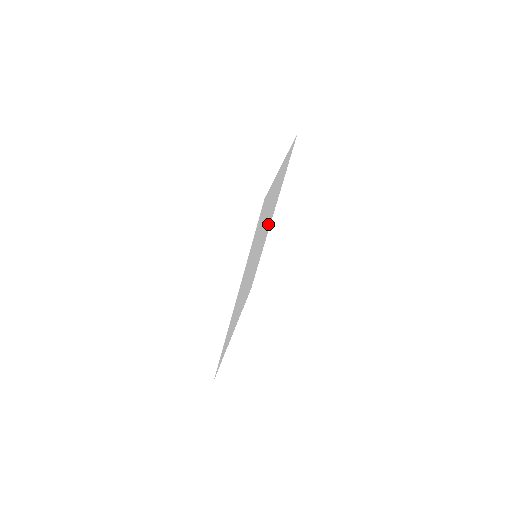
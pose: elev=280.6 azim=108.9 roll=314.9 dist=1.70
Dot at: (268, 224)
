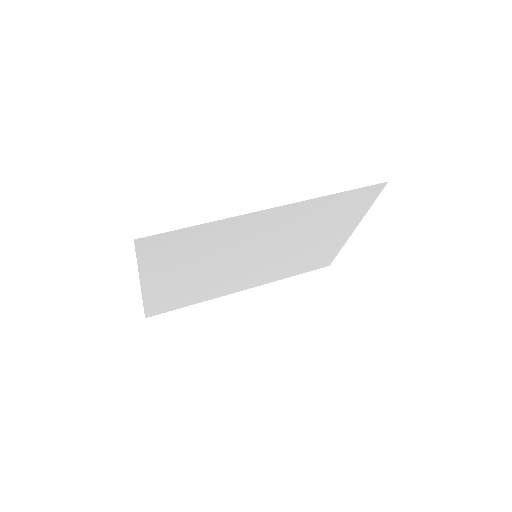
Dot at: (259, 274)
